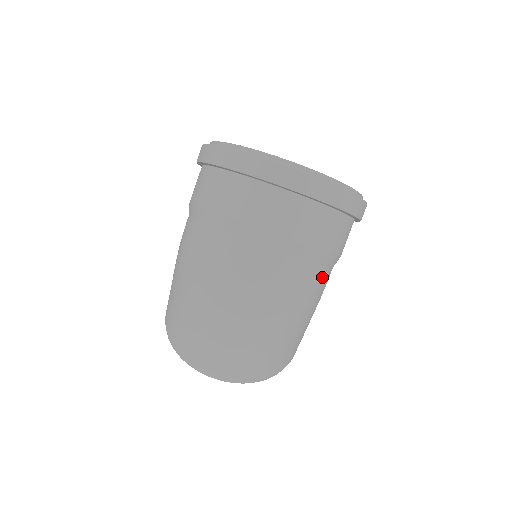
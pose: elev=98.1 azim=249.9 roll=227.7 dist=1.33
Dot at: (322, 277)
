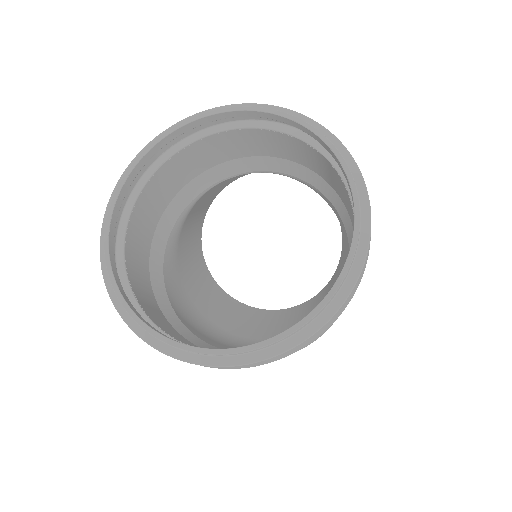
Dot at: occluded
